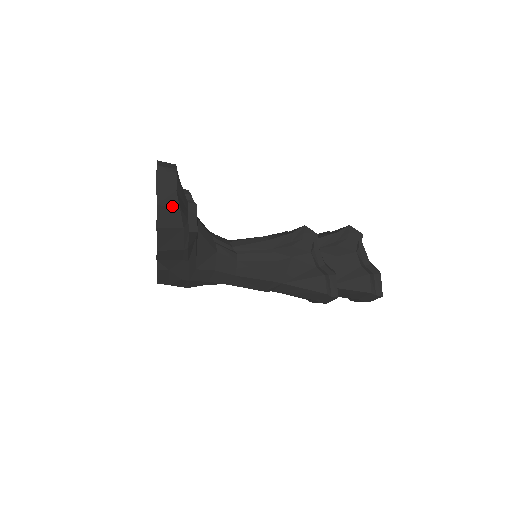
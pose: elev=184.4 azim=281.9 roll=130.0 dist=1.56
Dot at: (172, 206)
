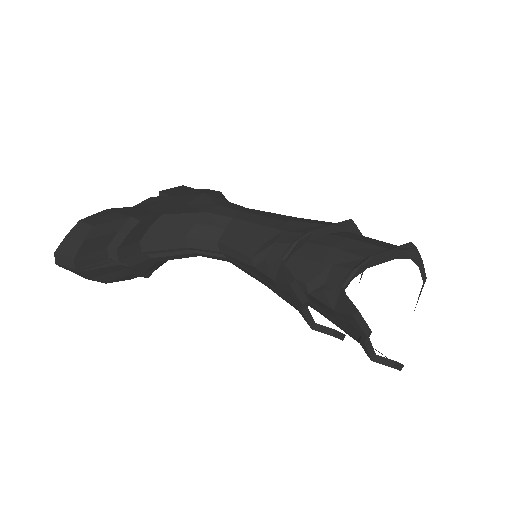
Dot at: occluded
